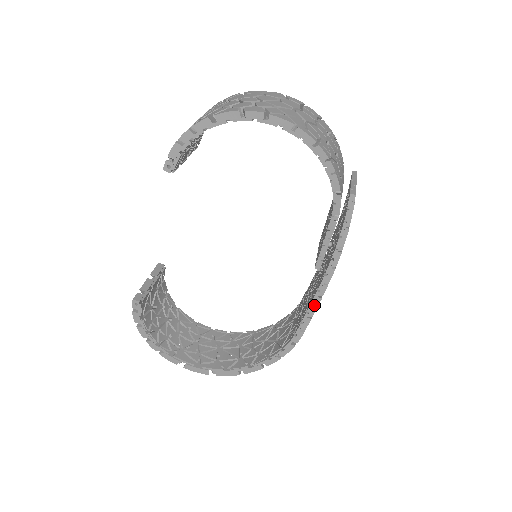
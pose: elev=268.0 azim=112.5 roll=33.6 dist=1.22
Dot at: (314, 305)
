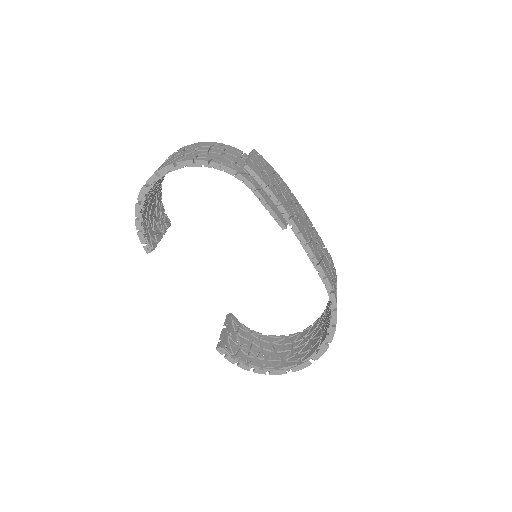
Dot at: (309, 253)
